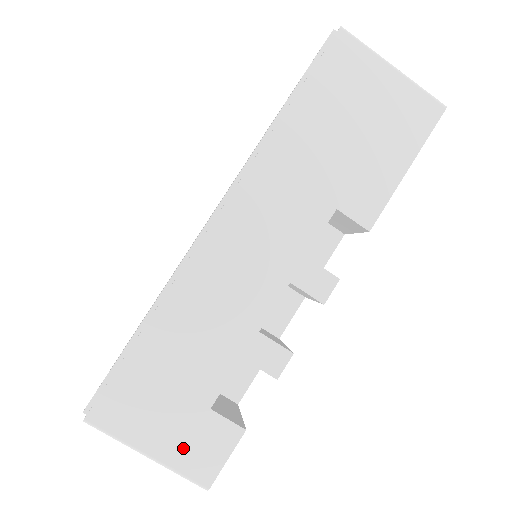
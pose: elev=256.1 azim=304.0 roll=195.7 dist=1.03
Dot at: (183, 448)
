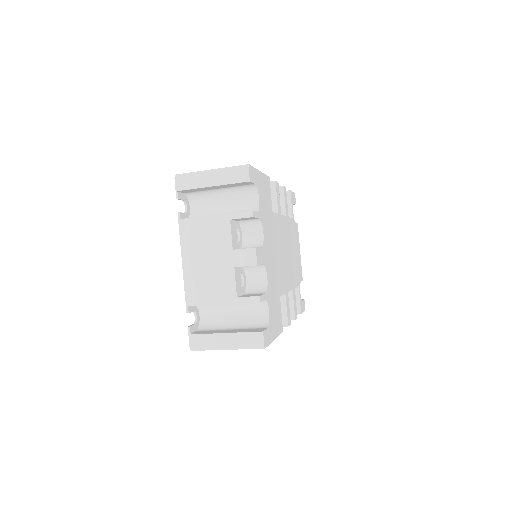
Dot at: occluded
